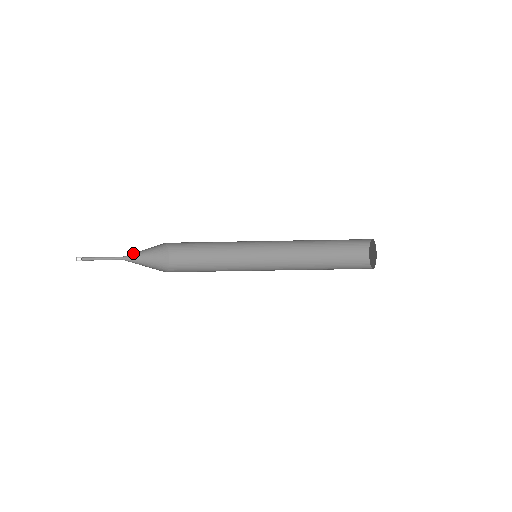
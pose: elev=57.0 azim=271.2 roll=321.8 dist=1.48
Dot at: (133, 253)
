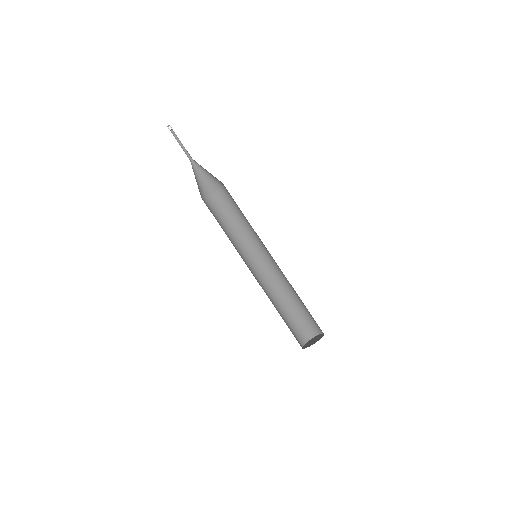
Dot at: occluded
